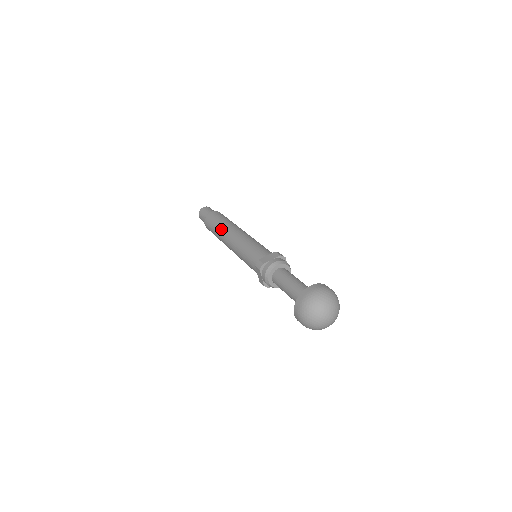
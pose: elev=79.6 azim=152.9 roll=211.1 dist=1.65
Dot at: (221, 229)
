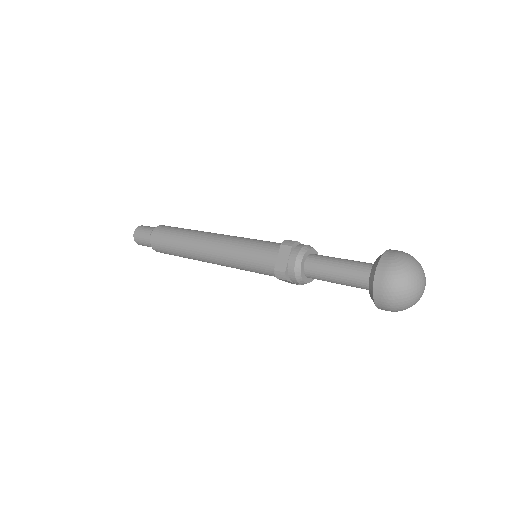
Dot at: (185, 252)
